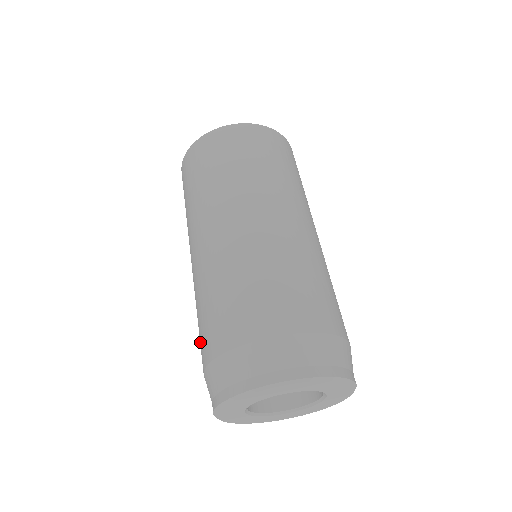
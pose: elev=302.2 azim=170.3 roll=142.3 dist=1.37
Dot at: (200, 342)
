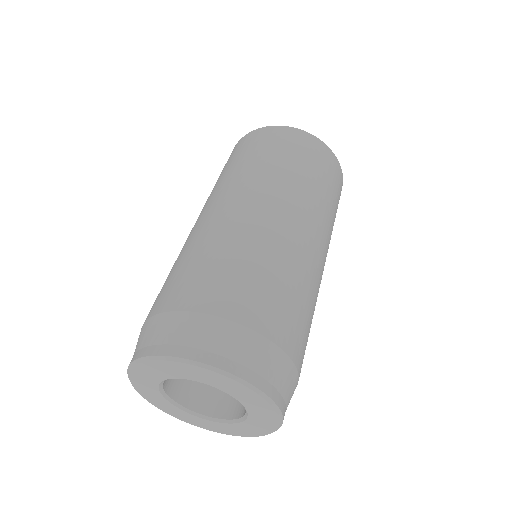
Dot at: occluded
